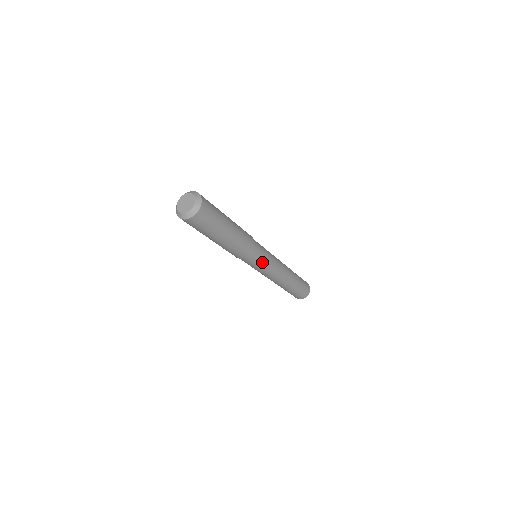
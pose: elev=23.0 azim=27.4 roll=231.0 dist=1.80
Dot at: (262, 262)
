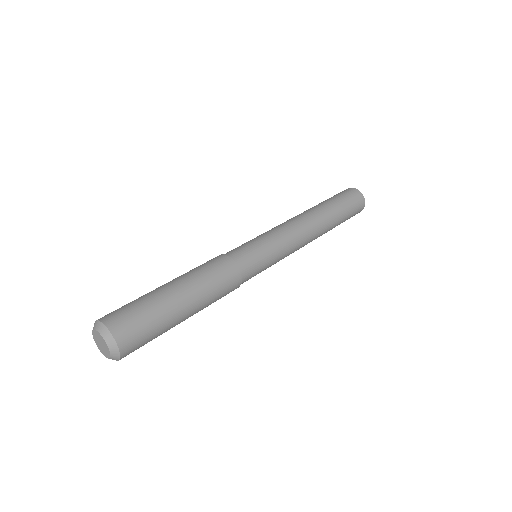
Dot at: (267, 263)
